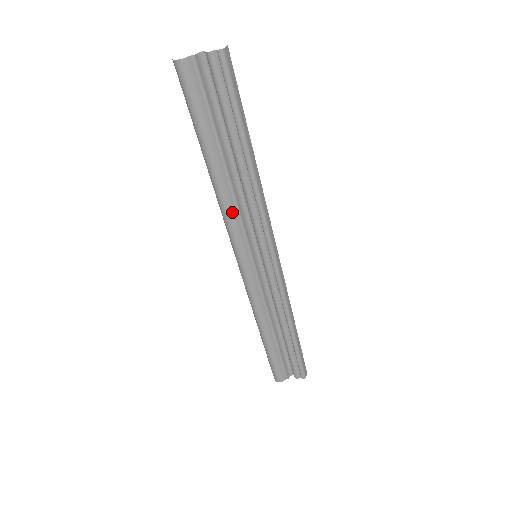
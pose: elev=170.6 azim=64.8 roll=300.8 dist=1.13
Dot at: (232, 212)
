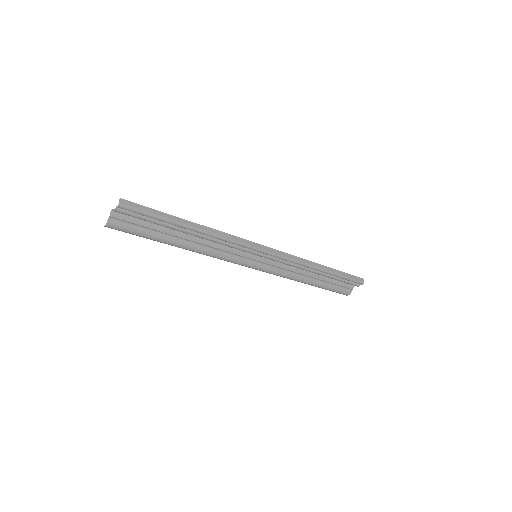
Dot at: (215, 253)
